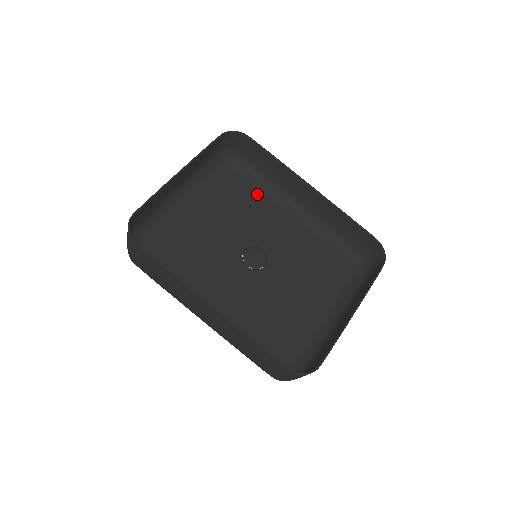
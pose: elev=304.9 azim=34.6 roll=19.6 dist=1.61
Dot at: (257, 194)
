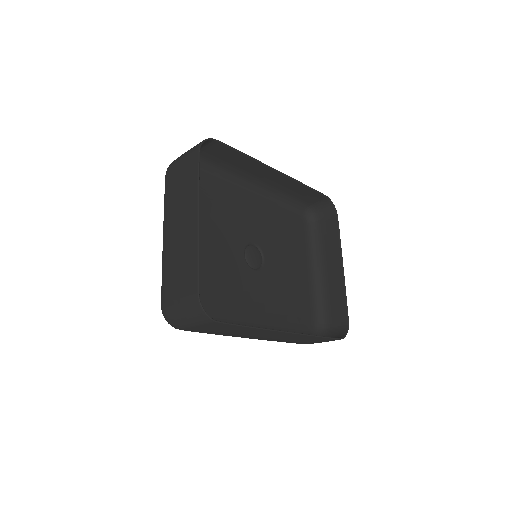
Dot at: (223, 191)
